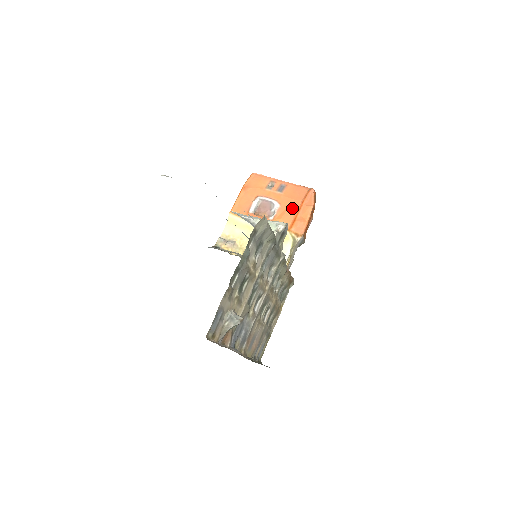
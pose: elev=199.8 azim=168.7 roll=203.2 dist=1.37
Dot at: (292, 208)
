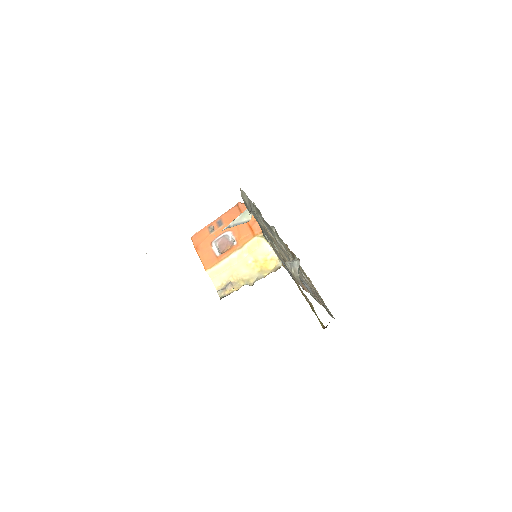
Dot at: (240, 224)
